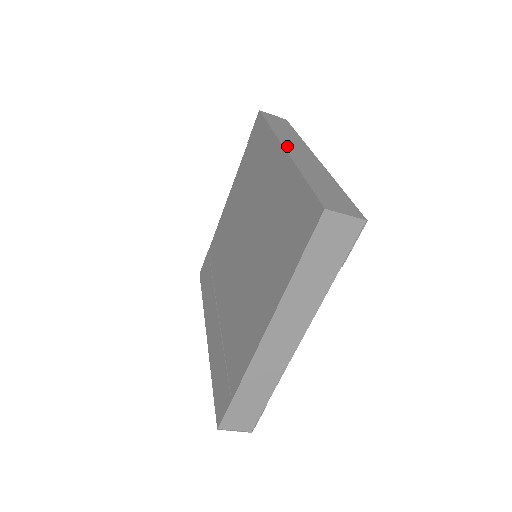
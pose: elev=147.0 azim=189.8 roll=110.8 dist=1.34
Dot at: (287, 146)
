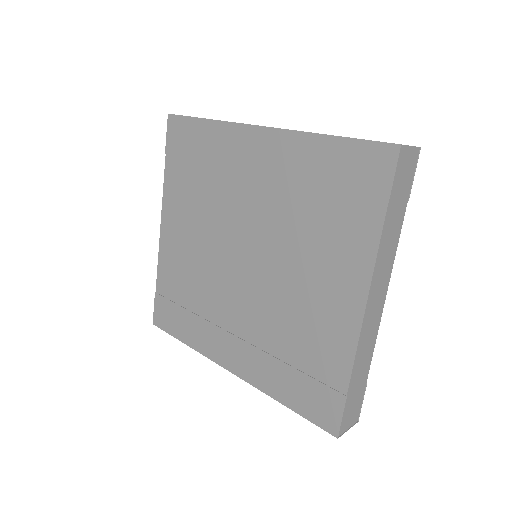
Dot at: occluded
